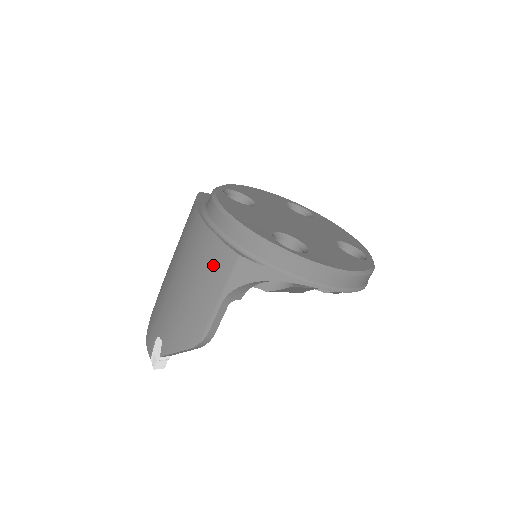
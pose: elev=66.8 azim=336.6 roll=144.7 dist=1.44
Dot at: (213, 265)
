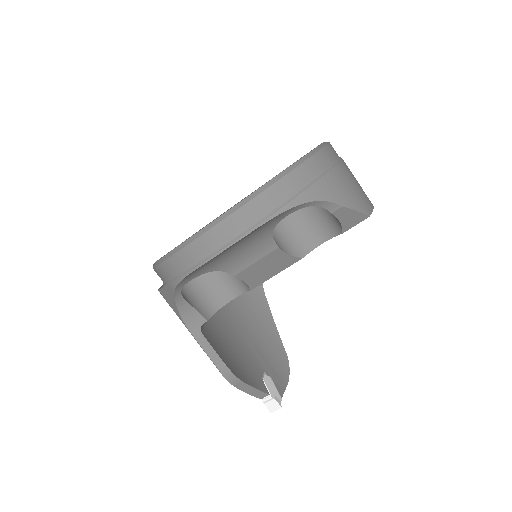
Dot at: occluded
